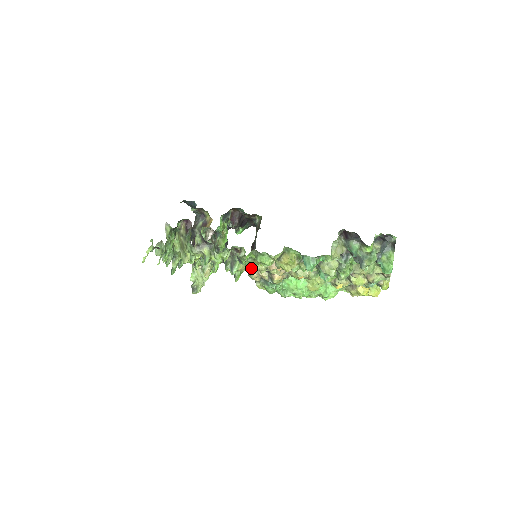
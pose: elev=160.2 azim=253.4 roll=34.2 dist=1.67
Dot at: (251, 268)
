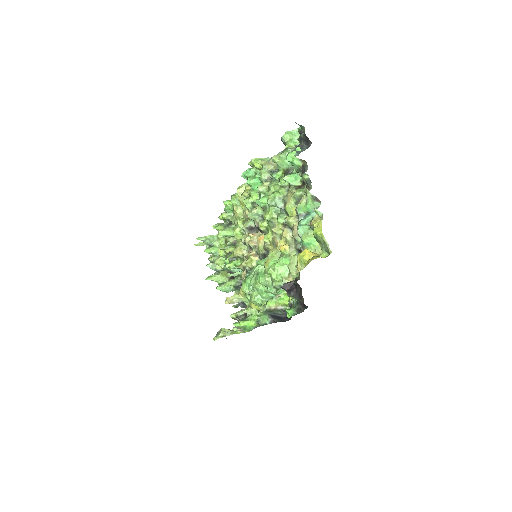
Dot at: (245, 261)
